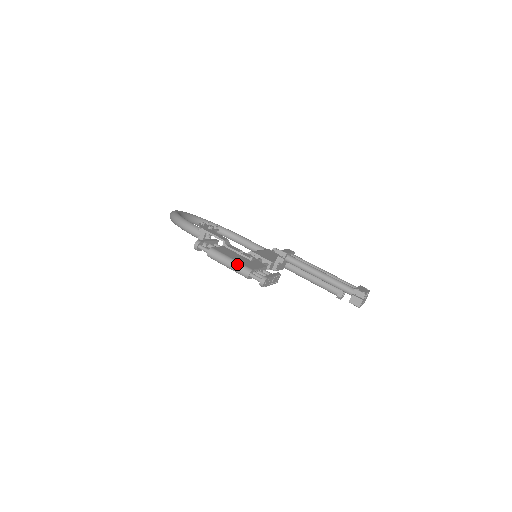
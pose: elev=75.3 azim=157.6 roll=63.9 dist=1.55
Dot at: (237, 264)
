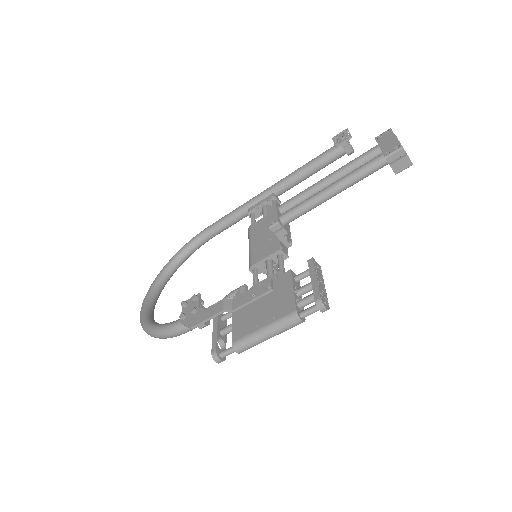
Dot at: (276, 327)
